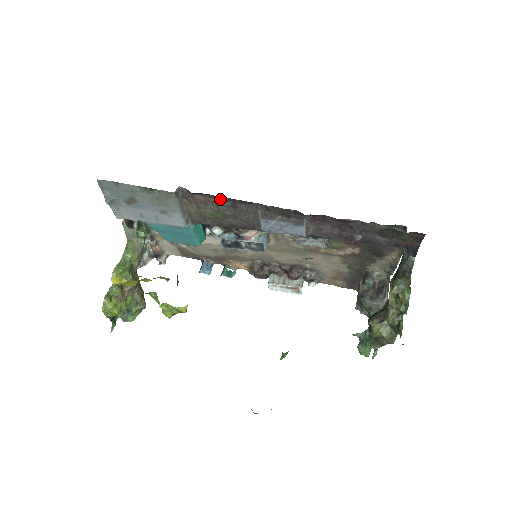
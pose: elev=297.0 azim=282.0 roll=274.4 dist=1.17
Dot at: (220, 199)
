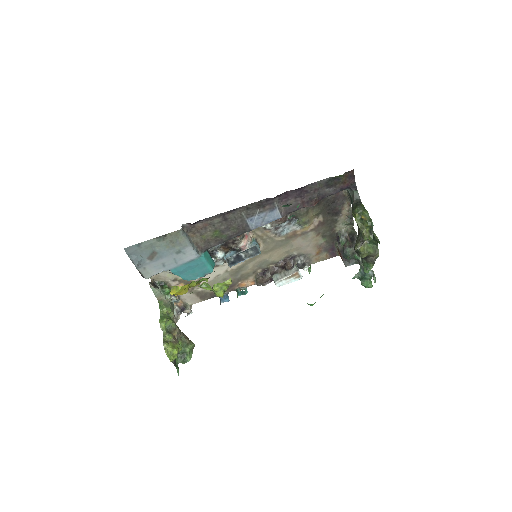
Dot at: (213, 218)
